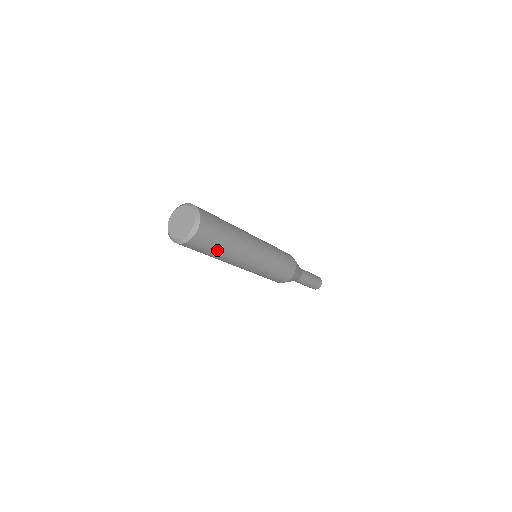
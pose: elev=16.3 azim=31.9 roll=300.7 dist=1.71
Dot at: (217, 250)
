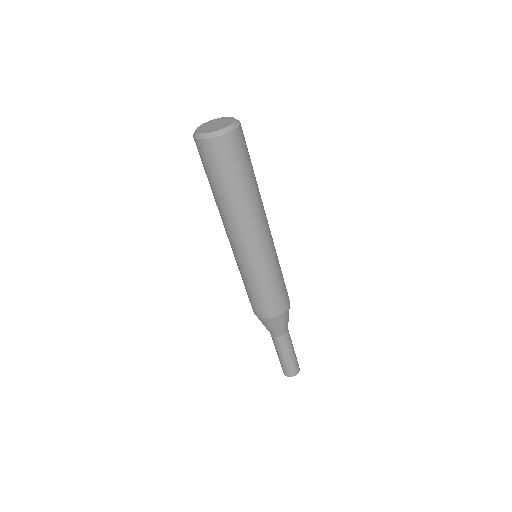
Dot at: (251, 172)
